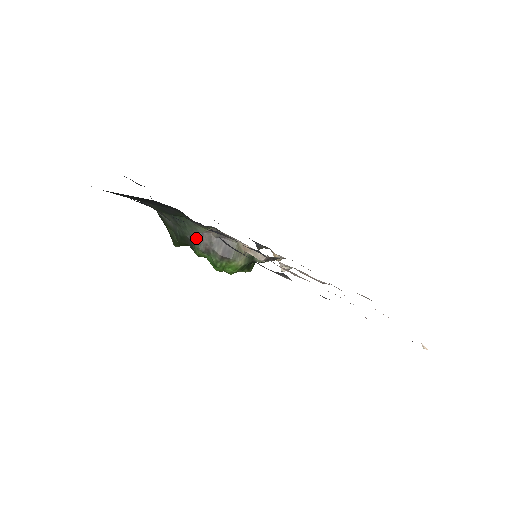
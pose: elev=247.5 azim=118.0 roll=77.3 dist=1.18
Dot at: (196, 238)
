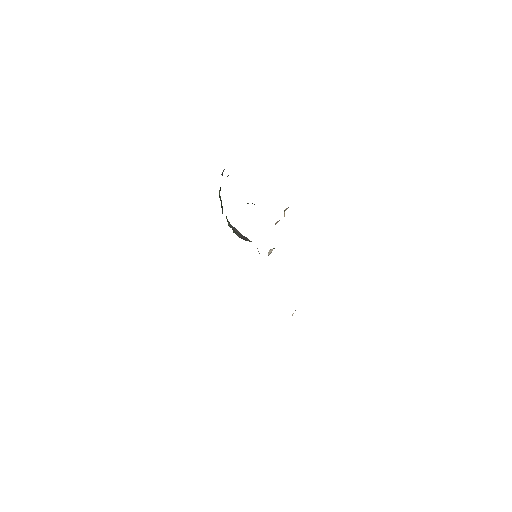
Dot at: (231, 225)
